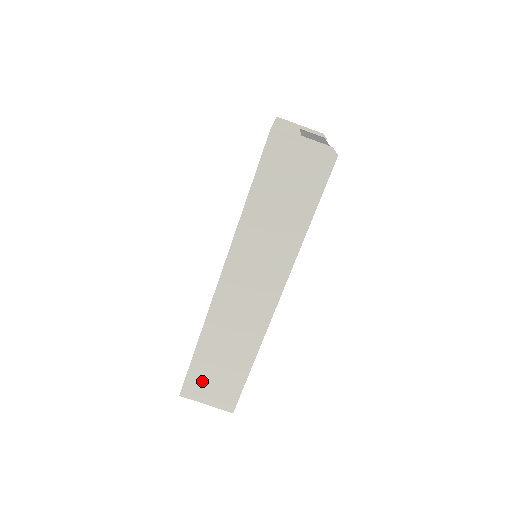
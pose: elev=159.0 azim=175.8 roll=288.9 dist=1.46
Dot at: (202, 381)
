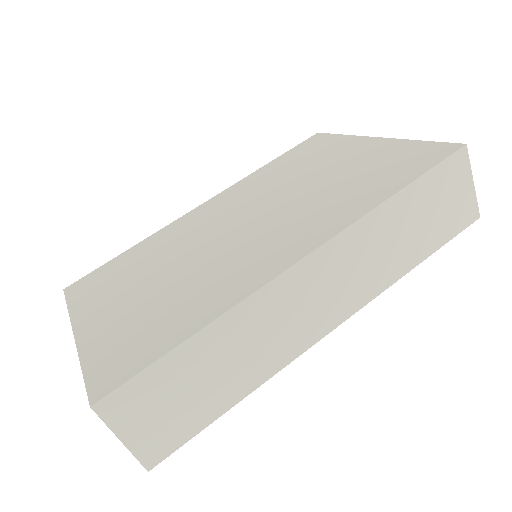
Dot at: (151, 396)
